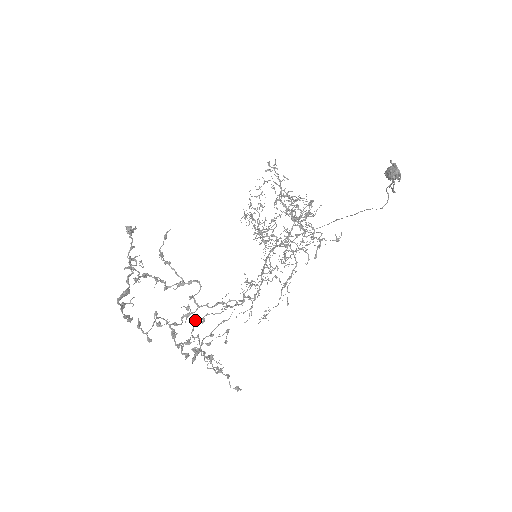
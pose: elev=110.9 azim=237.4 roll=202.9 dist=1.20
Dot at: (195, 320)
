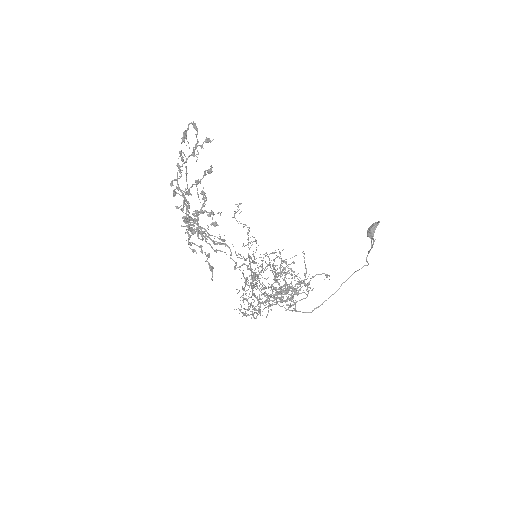
Dot at: (195, 229)
